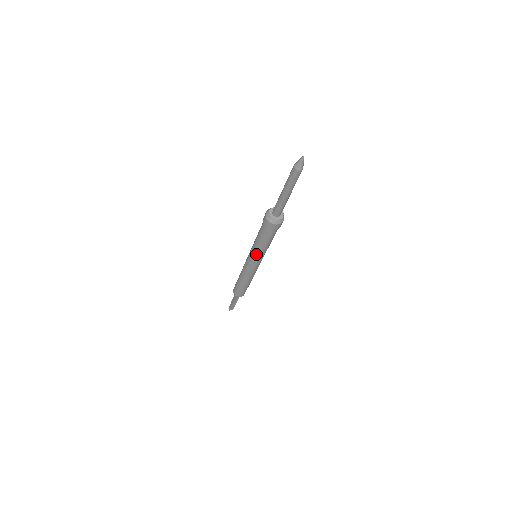
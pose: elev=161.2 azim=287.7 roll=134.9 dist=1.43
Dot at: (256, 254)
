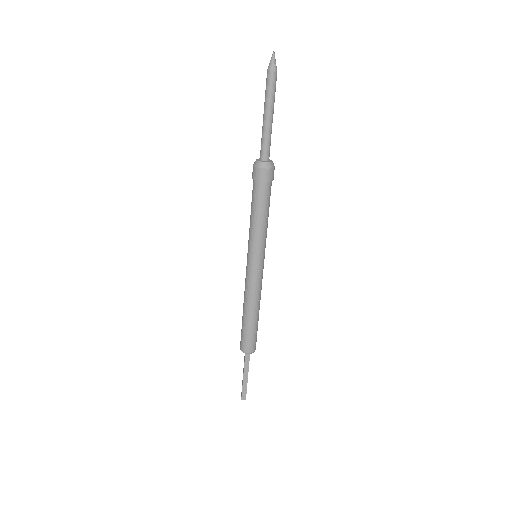
Dot at: (252, 241)
